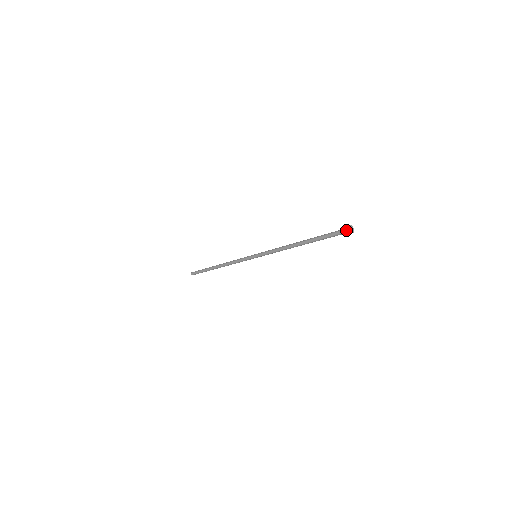
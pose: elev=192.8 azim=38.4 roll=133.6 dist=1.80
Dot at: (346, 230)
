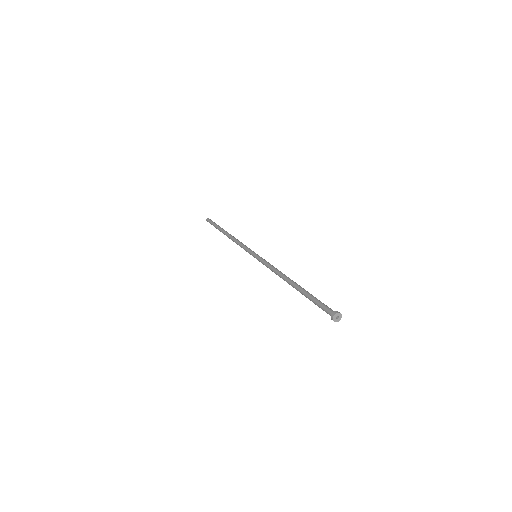
Dot at: (332, 313)
